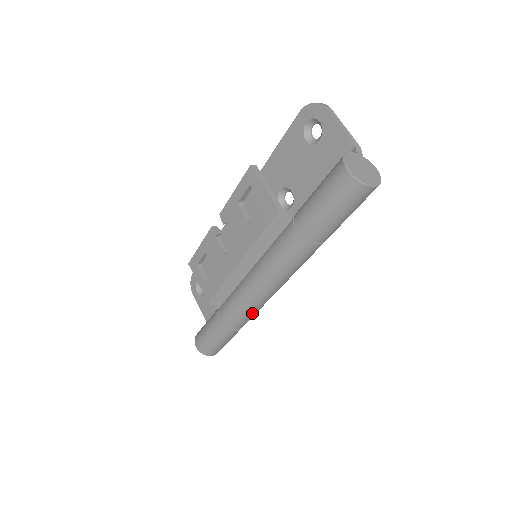
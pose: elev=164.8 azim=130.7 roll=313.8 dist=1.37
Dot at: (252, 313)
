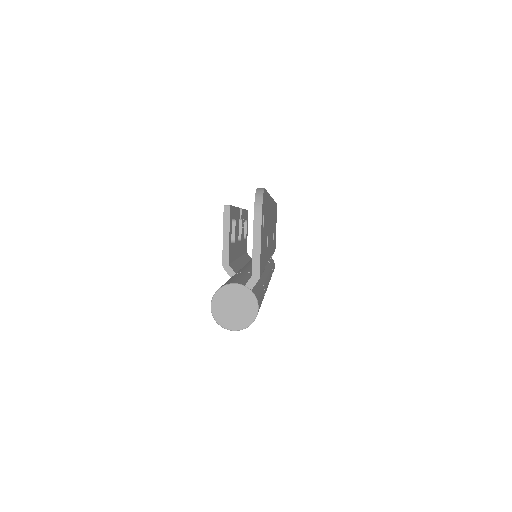
Dot at: occluded
